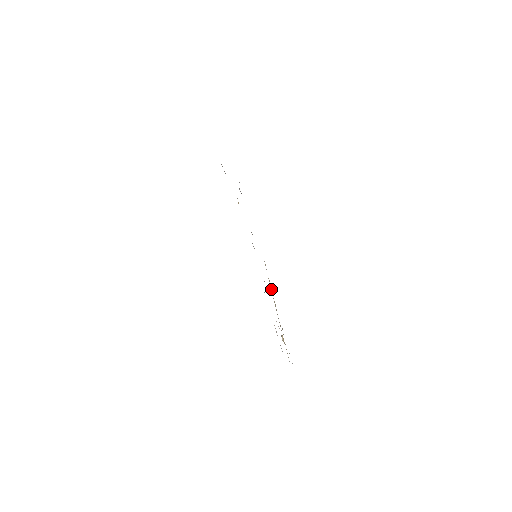
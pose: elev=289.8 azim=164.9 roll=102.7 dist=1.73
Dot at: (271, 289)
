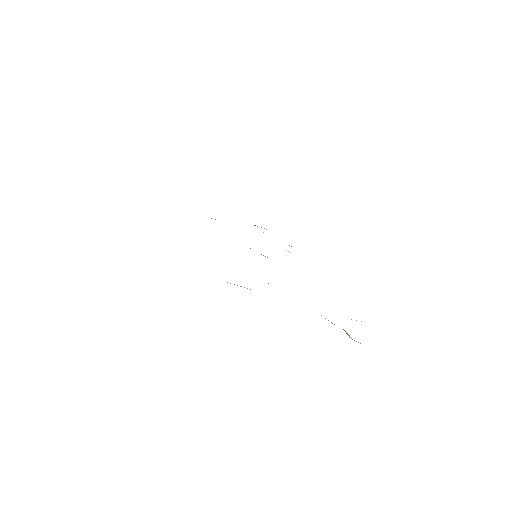
Dot at: occluded
